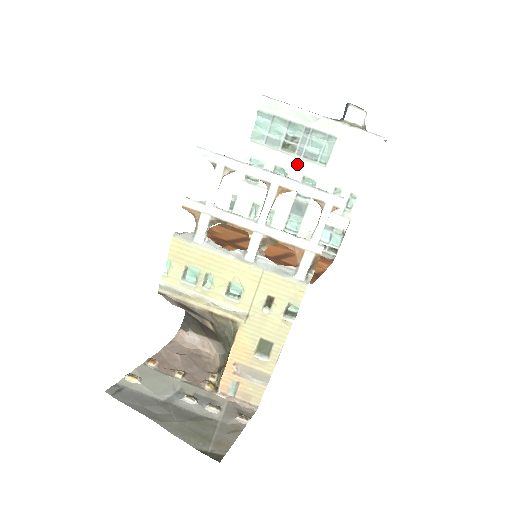
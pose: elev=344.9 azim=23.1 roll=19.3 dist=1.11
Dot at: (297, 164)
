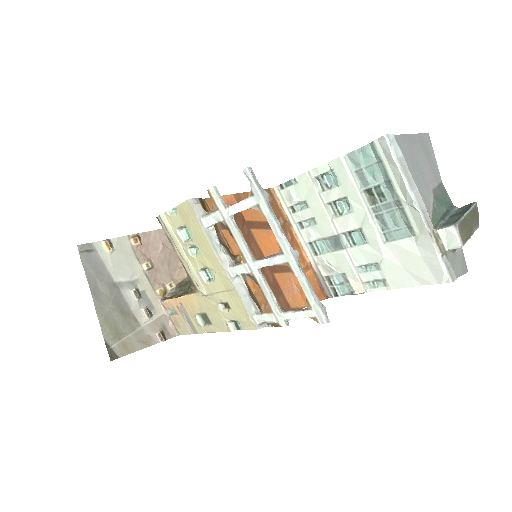
Dot at: (364, 215)
